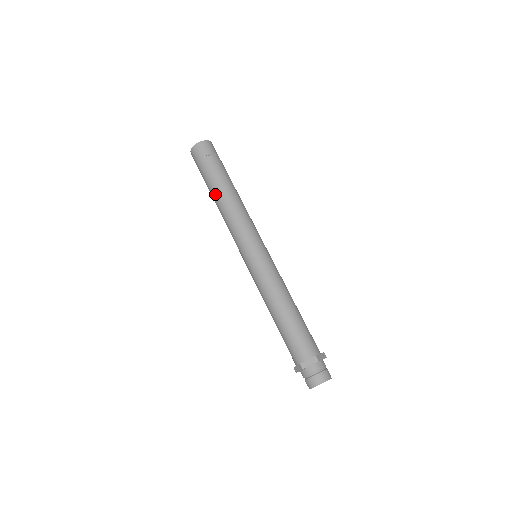
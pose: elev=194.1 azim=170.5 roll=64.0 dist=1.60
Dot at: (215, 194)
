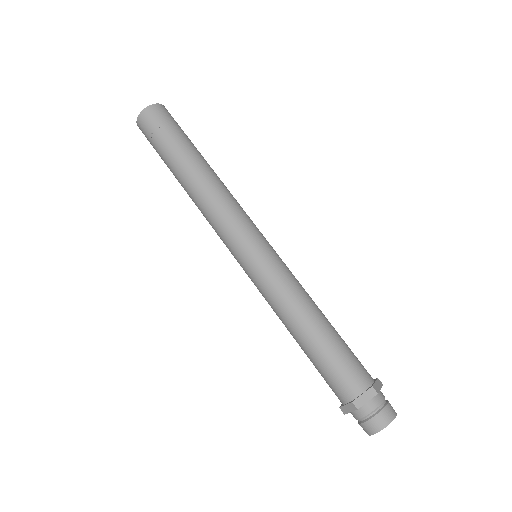
Dot at: (182, 186)
